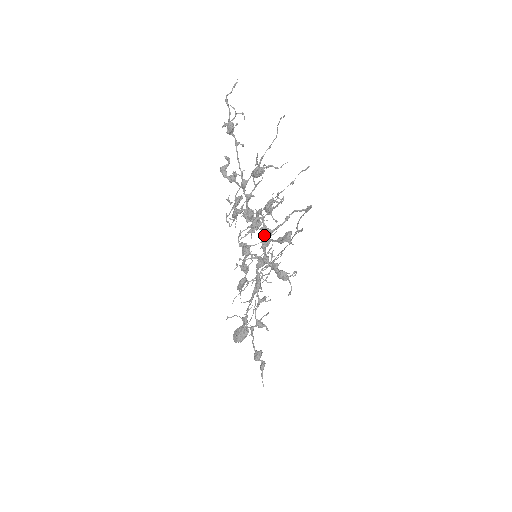
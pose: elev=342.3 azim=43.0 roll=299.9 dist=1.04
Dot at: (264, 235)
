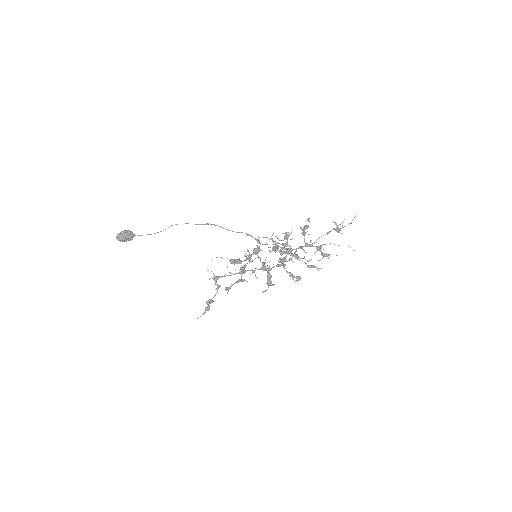
Dot at: occluded
